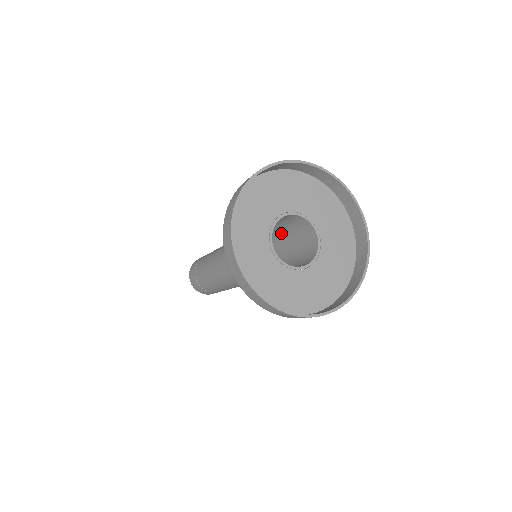
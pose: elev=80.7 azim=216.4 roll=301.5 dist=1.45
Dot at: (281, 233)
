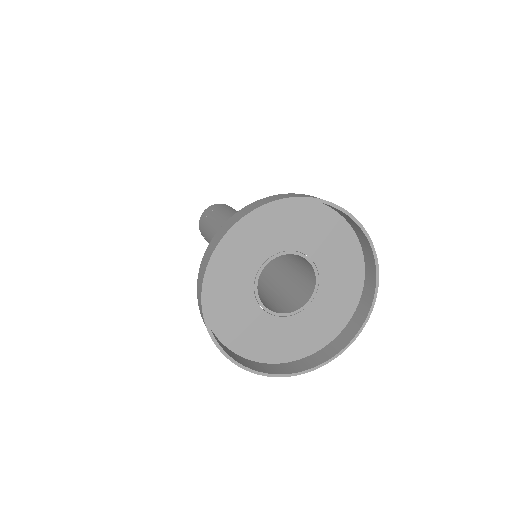
Dot at: (291, 267)
